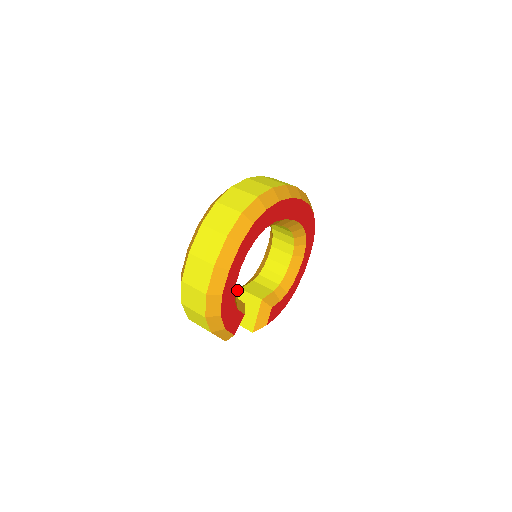
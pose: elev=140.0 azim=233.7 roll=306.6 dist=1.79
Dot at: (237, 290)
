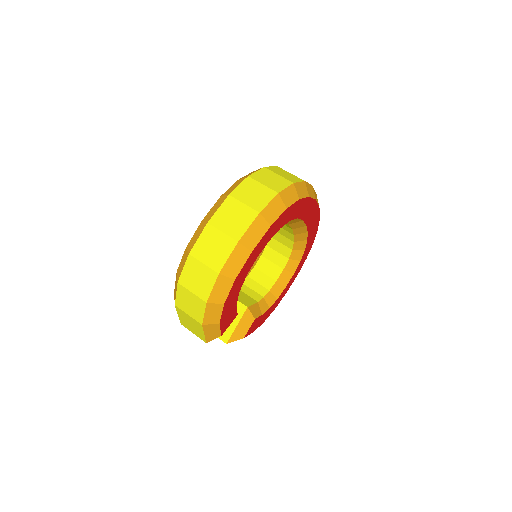
Dot at: occluded
